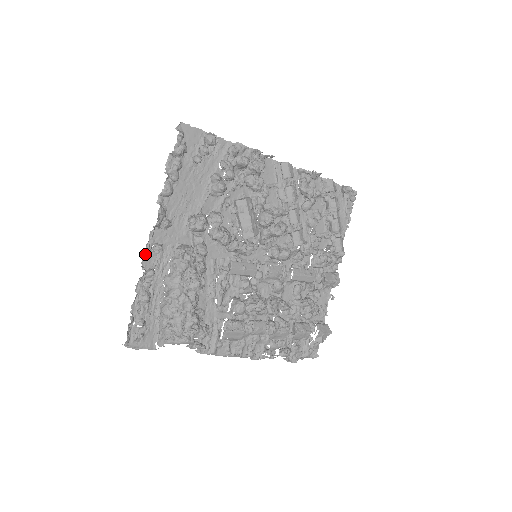
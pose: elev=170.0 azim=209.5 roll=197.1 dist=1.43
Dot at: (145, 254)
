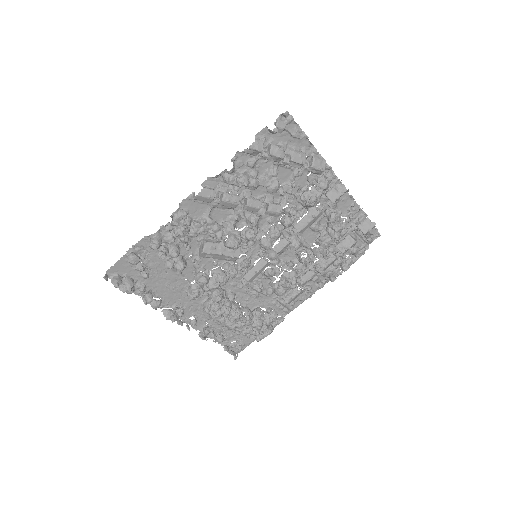
Dot at: (192, 326)
